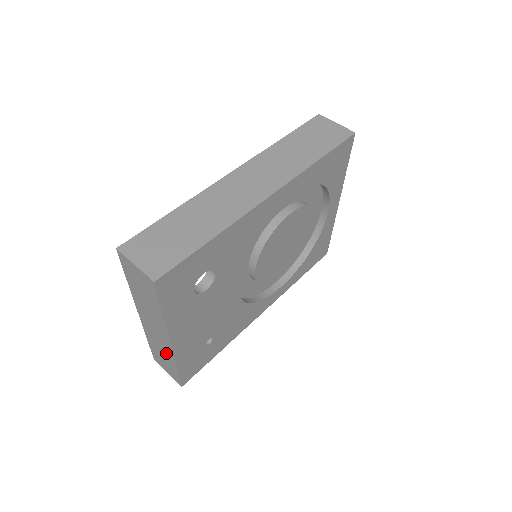
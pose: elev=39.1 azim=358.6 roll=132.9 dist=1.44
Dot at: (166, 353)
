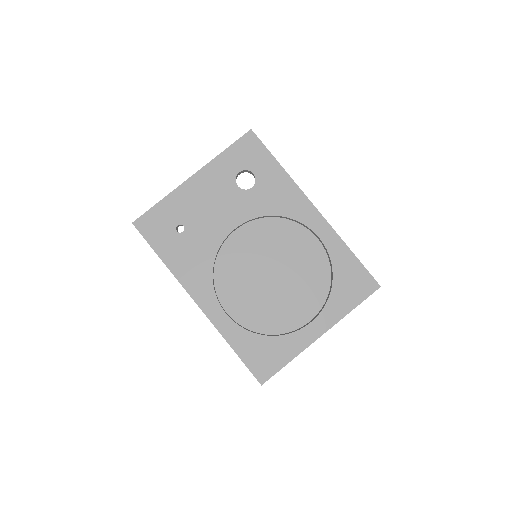
Dot at: occluded
